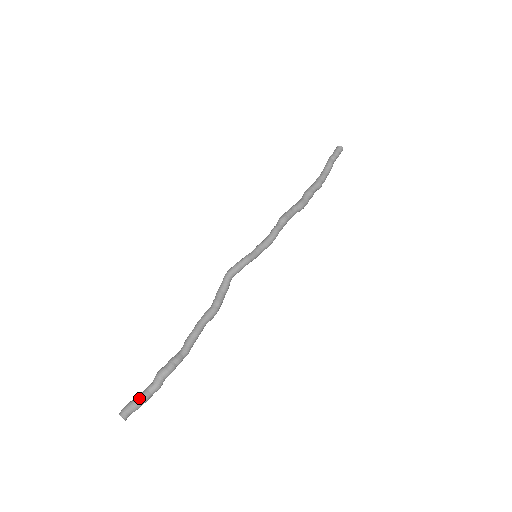
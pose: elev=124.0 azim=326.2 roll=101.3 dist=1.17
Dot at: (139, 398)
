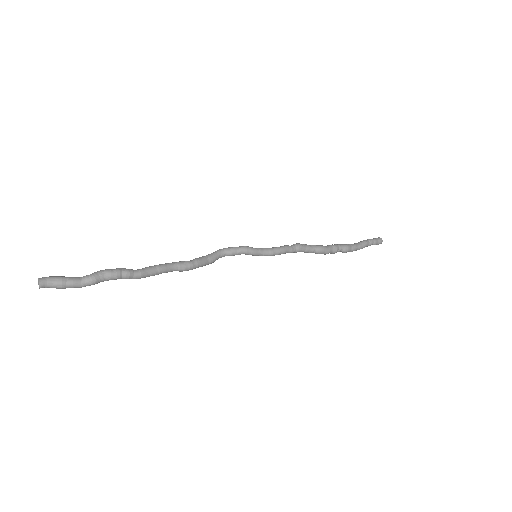
Dot at: (67, 277)
